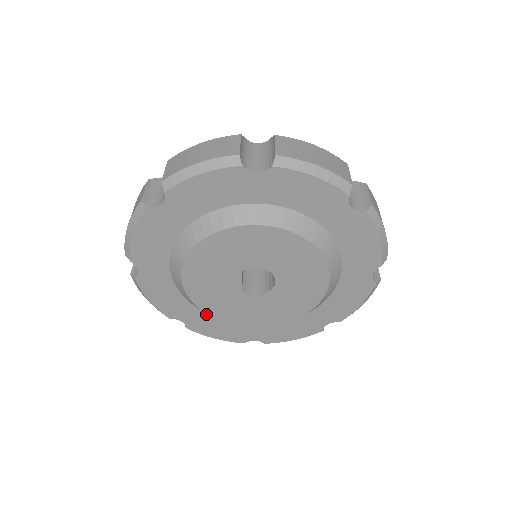
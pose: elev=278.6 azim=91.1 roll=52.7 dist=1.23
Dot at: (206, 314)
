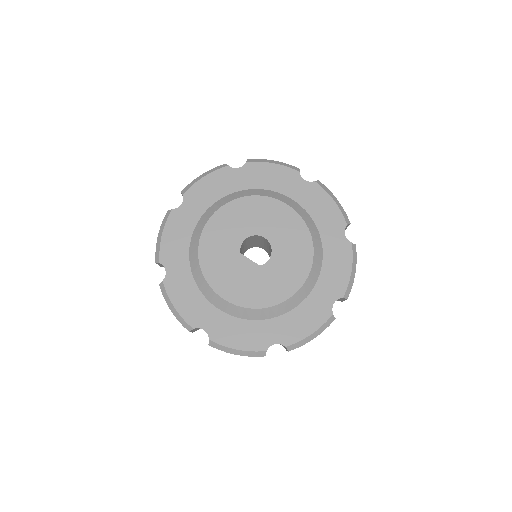
Dot at: (278, 318)
